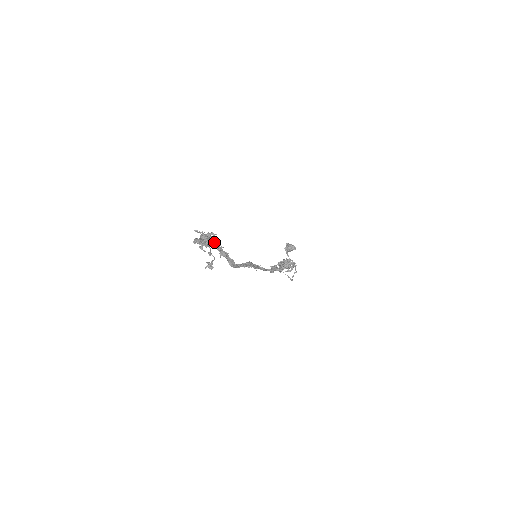
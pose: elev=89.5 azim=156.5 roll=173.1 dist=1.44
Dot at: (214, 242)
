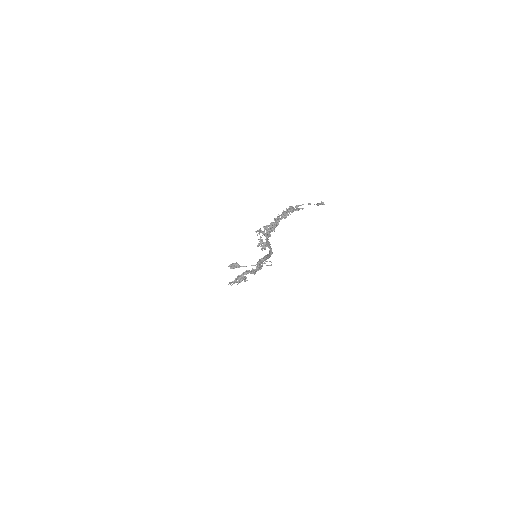
Dot at: occluded
